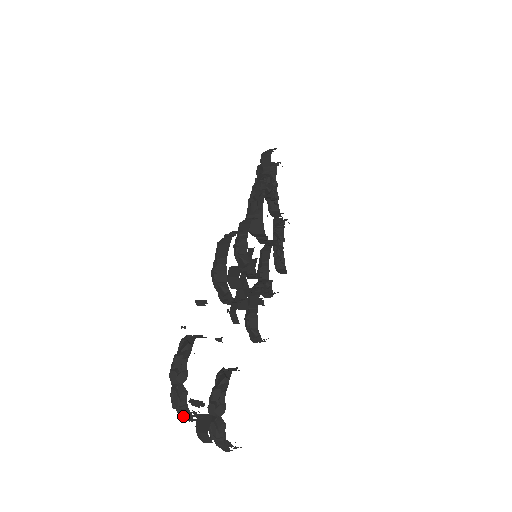
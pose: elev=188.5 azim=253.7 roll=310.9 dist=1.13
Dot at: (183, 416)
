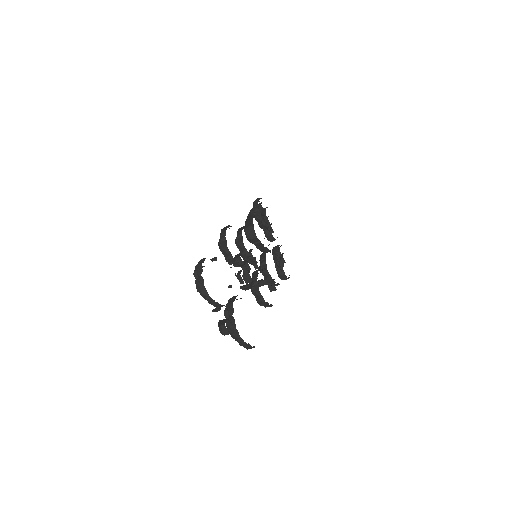
Dot at: (203, 294)
